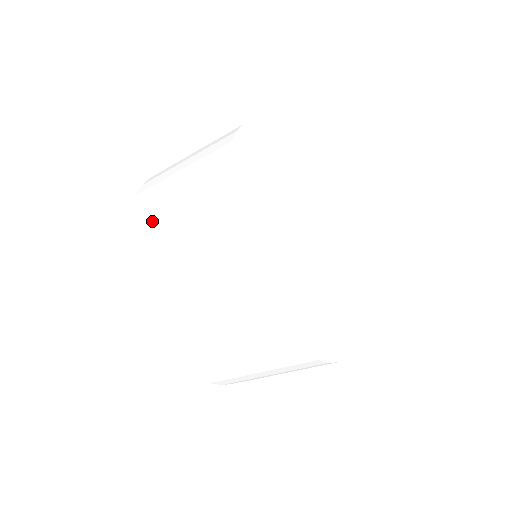
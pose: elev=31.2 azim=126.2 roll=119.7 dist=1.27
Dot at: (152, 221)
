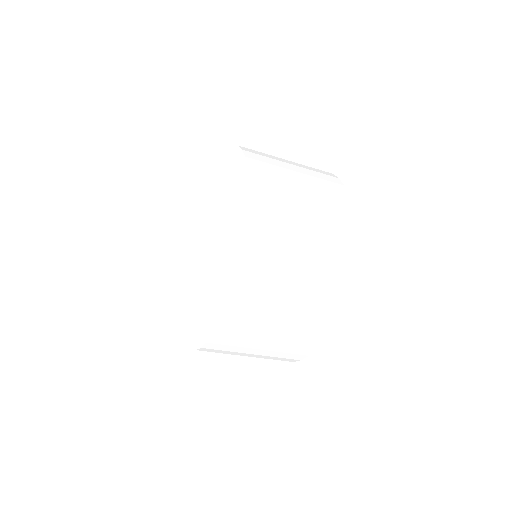
Dot at: (264, 306)
